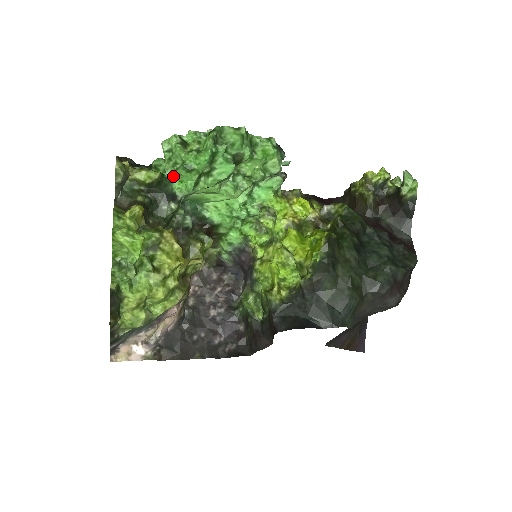
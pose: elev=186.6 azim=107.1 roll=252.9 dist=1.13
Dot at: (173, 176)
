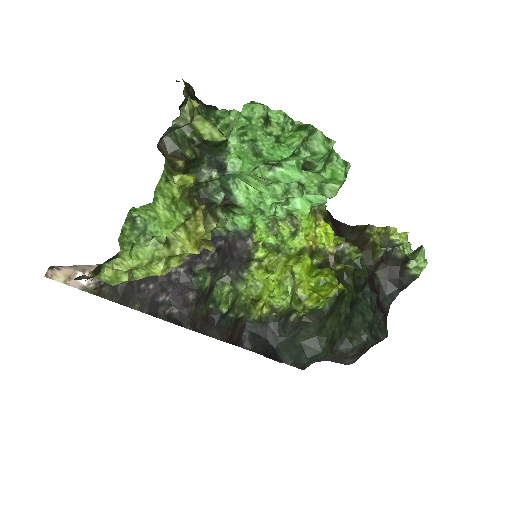
Dot at: (235, 147)
